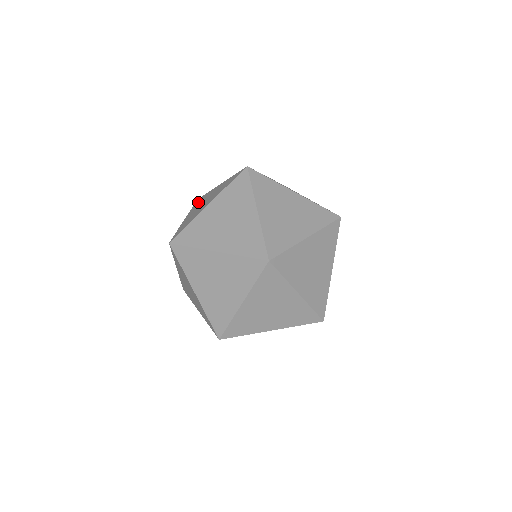
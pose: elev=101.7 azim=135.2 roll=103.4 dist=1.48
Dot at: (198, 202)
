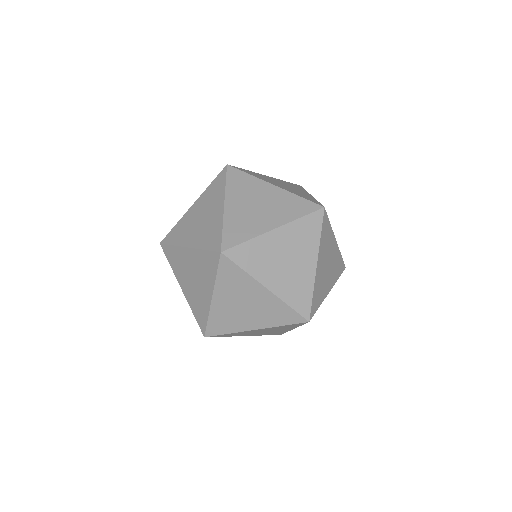
Dot at: occluded
